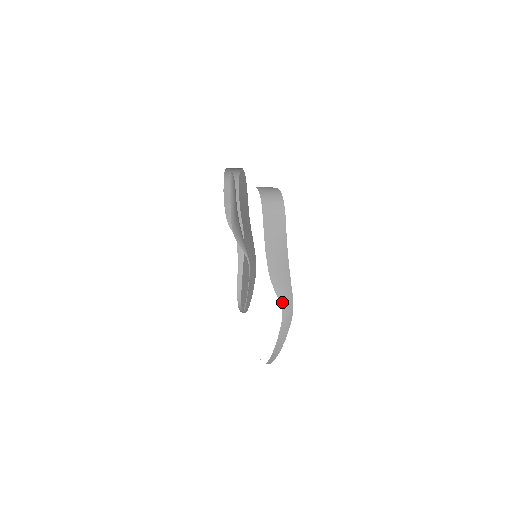
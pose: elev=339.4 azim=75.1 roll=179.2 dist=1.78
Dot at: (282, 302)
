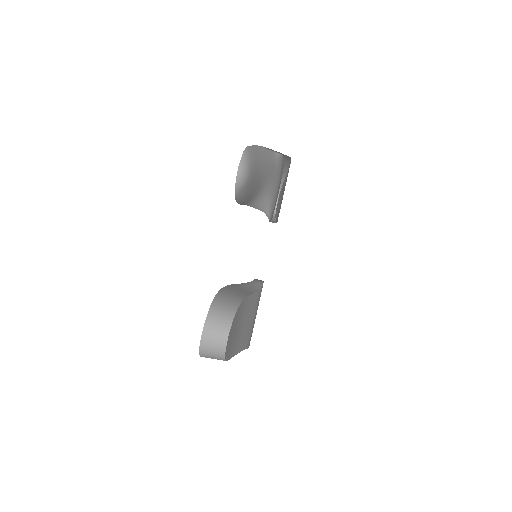
Dot at: occluded
